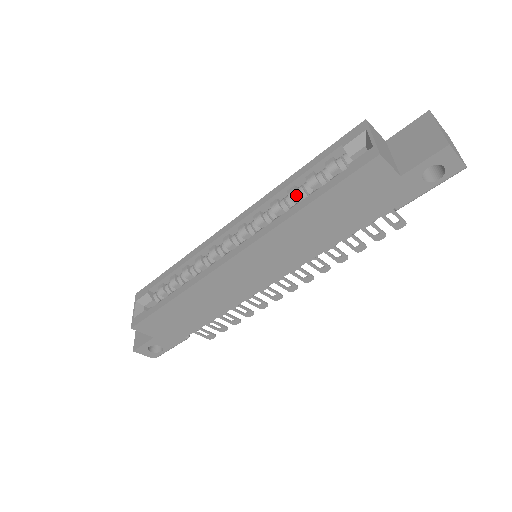
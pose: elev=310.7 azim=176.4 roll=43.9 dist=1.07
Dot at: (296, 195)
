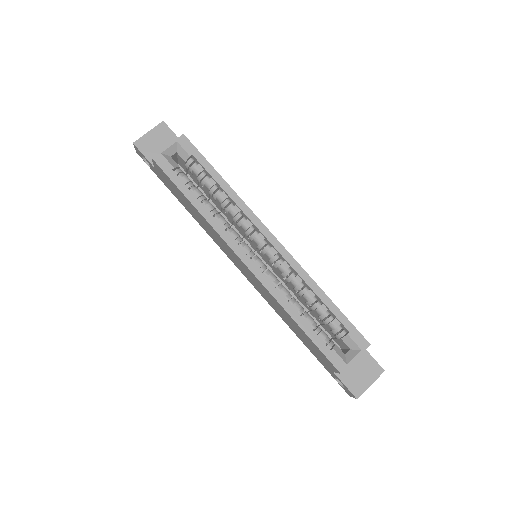
Dot at: (308, 299)
